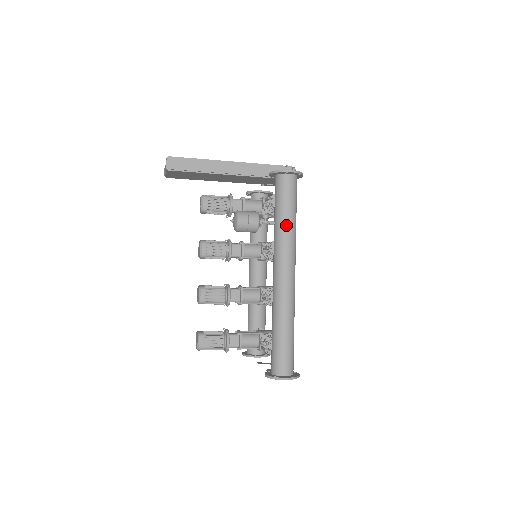
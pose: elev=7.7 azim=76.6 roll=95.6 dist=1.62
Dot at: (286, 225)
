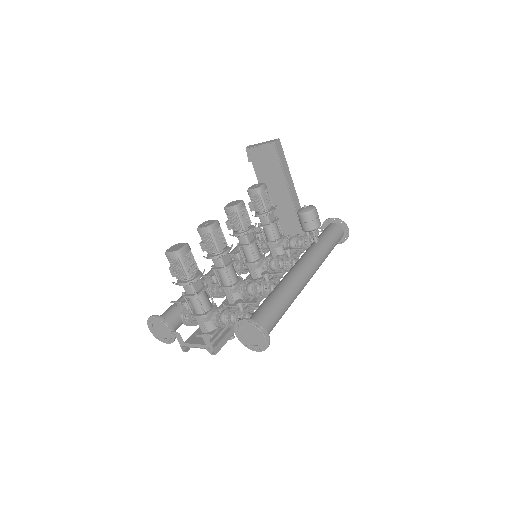
Dot at: (327, 250)
